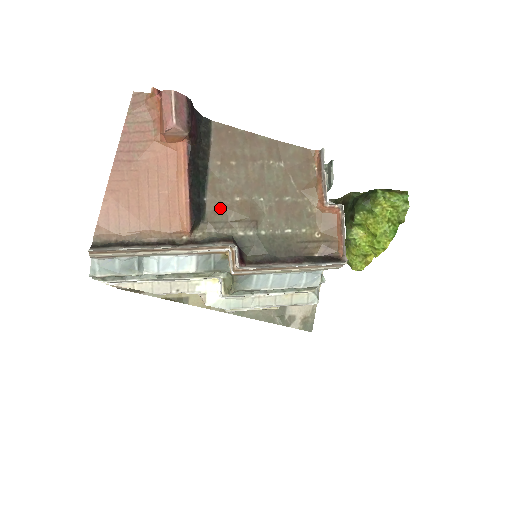
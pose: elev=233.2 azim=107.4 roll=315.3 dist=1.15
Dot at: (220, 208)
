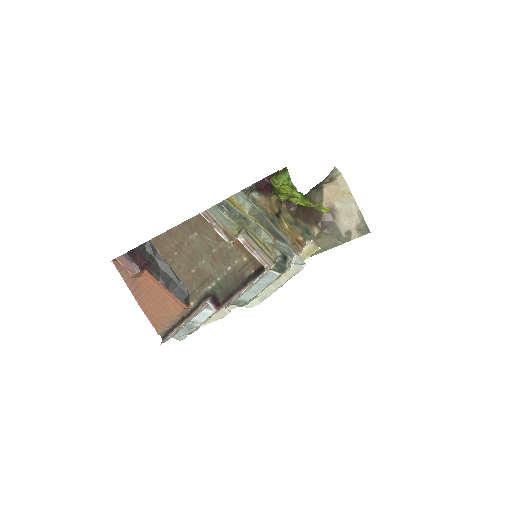
Dot at: (191, 282)
